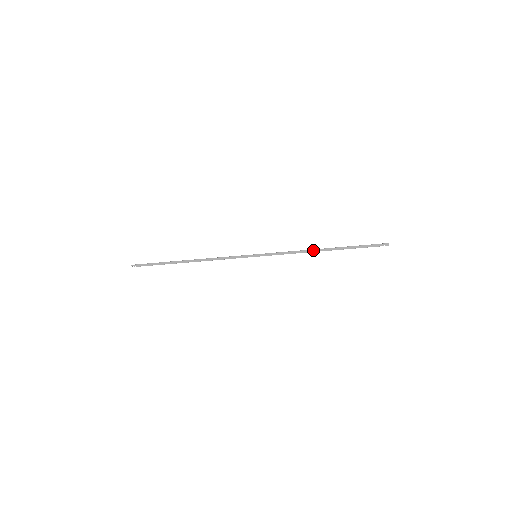
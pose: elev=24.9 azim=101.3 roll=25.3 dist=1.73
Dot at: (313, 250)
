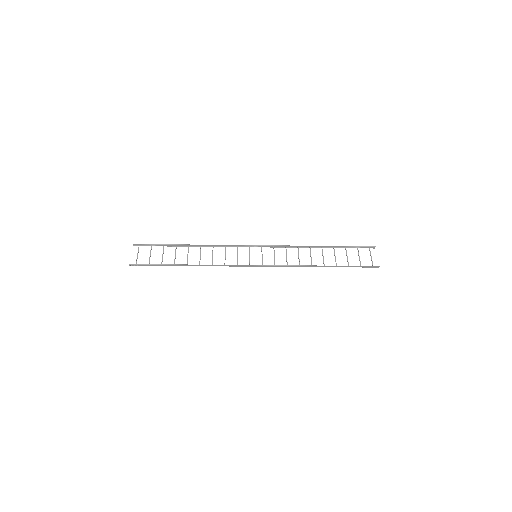
Dot at: (313, 266)
